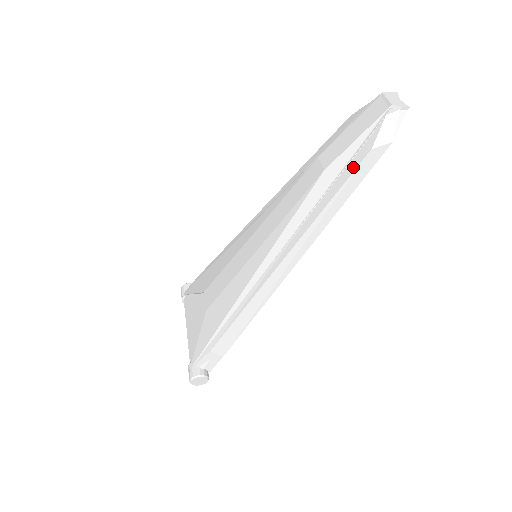
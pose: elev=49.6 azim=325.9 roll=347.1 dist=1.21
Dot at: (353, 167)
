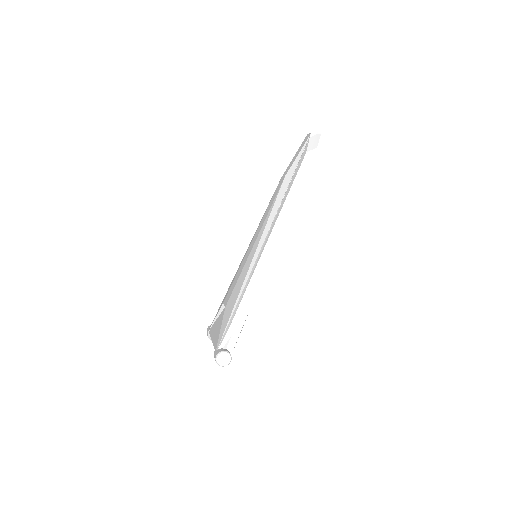
Dot at: (299, 165)
